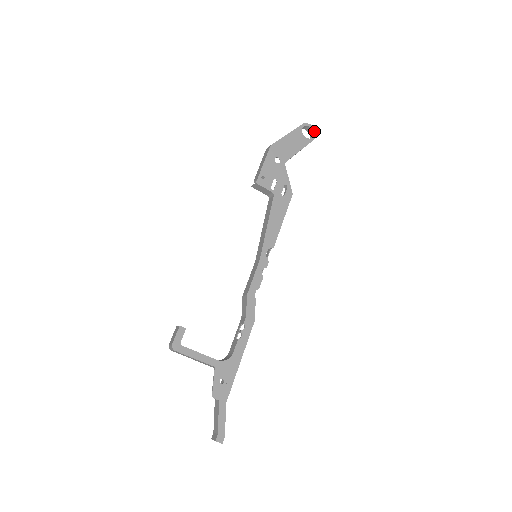
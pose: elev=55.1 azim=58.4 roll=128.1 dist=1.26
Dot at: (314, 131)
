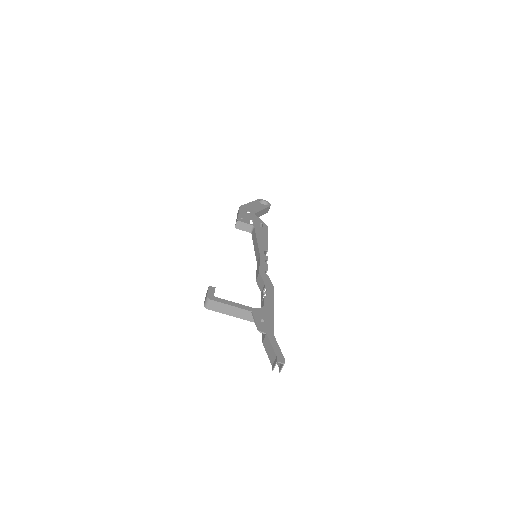
Dot at: (268, 202)
